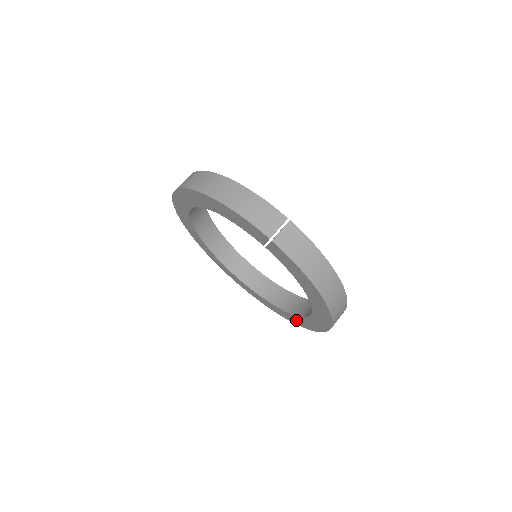
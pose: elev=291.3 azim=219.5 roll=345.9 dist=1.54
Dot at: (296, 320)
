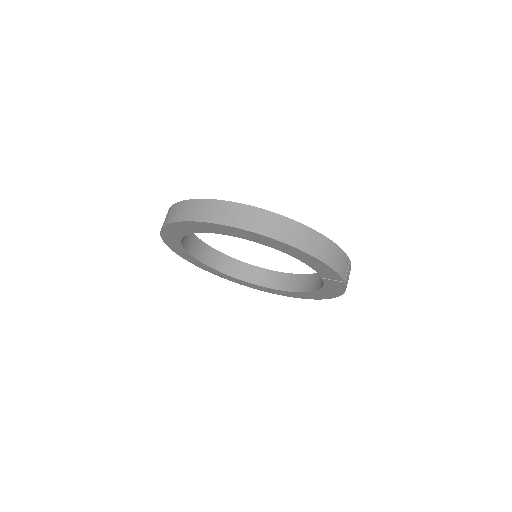
Dot at: (244, 283)
